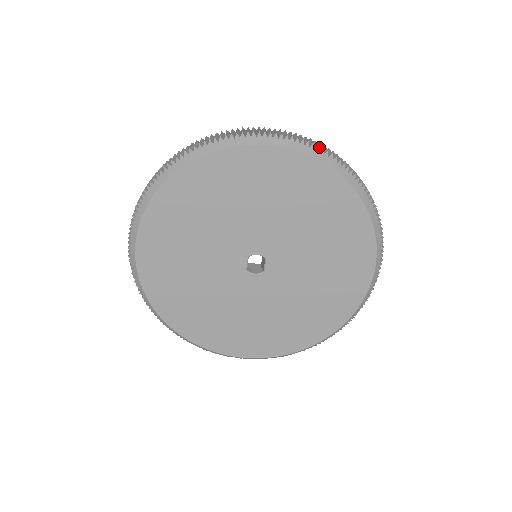
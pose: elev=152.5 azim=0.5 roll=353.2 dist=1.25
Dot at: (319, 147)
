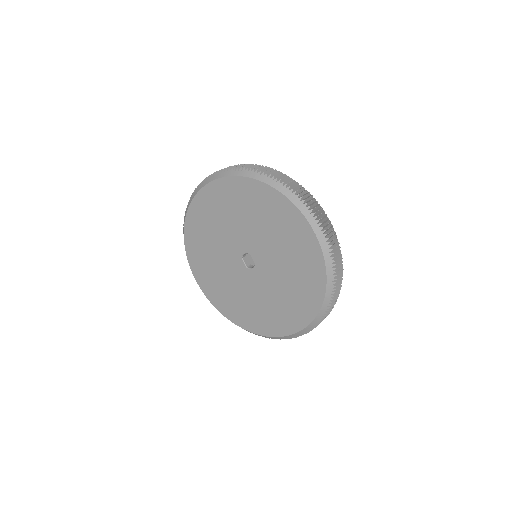
Dot at: occluded
